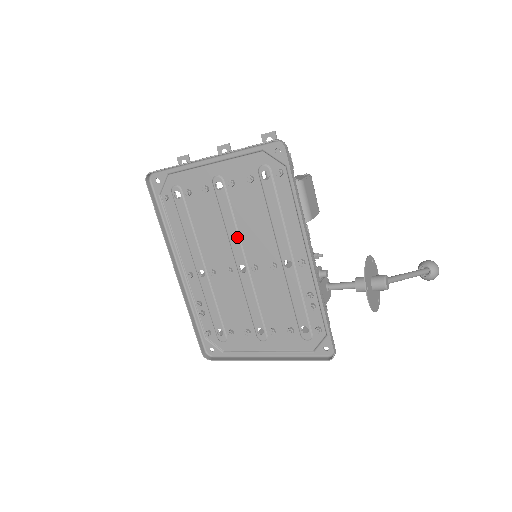
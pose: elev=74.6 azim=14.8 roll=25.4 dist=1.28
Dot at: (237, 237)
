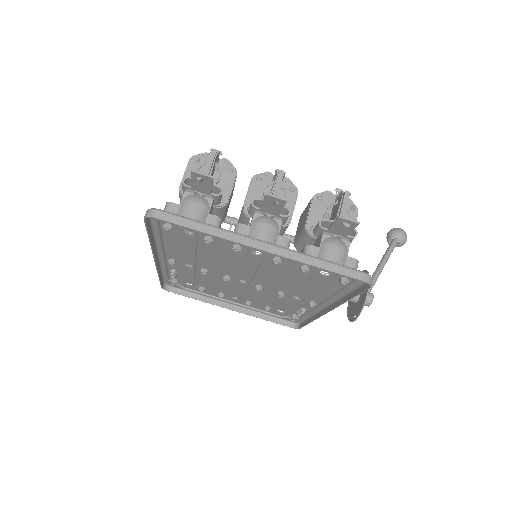
Dot at: (252, 274)
